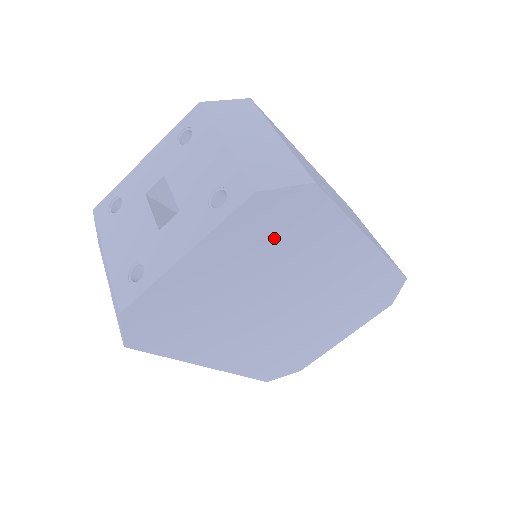
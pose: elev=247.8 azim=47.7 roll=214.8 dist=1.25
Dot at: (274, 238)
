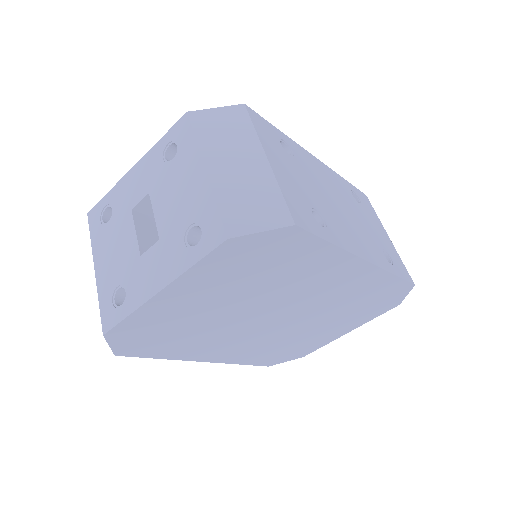
Dot at: (256, 270)
